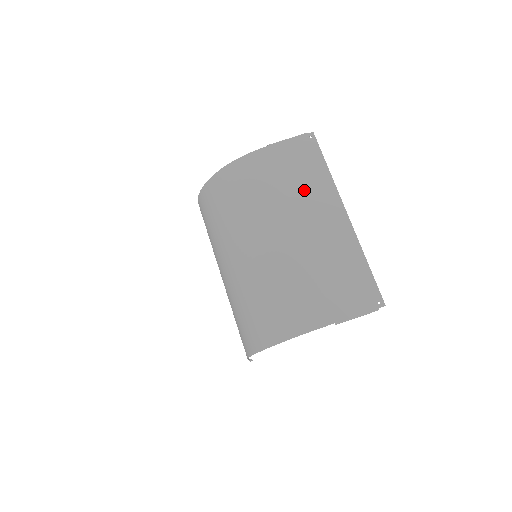
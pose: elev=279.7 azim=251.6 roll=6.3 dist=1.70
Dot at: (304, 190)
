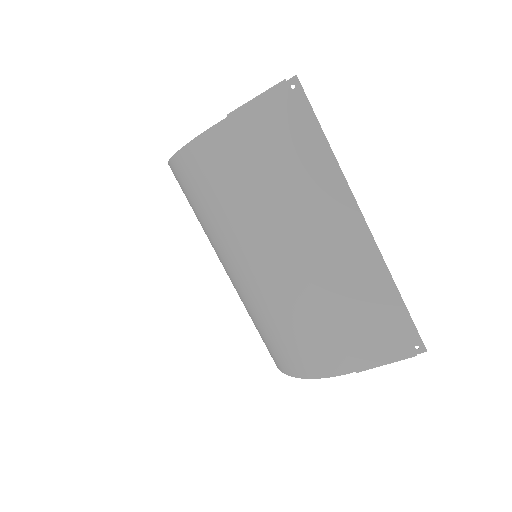
Dot at: (294, 188)
